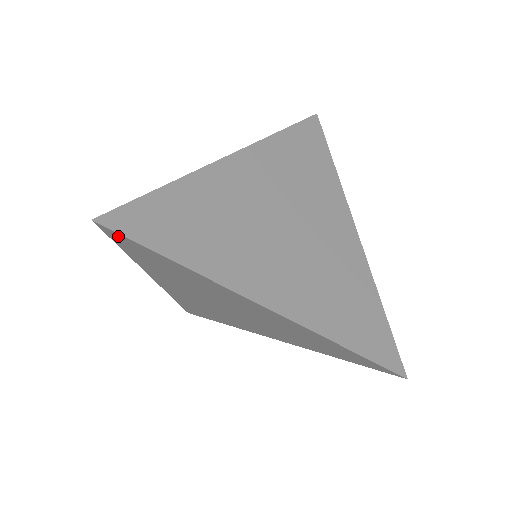
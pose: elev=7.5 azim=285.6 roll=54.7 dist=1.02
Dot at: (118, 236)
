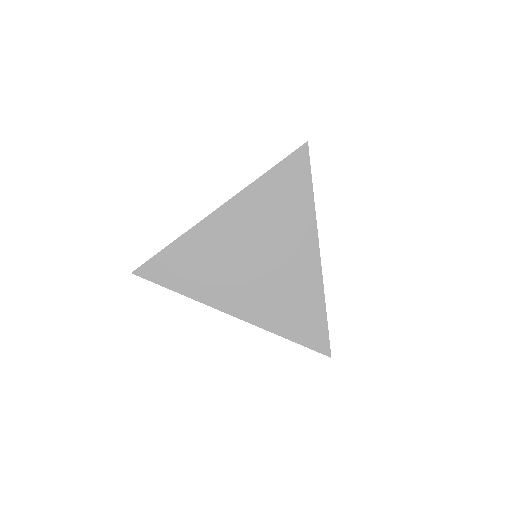
Dot at: (147, 276)
